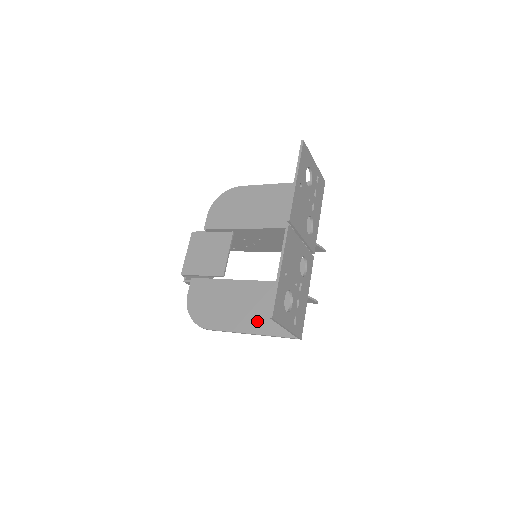
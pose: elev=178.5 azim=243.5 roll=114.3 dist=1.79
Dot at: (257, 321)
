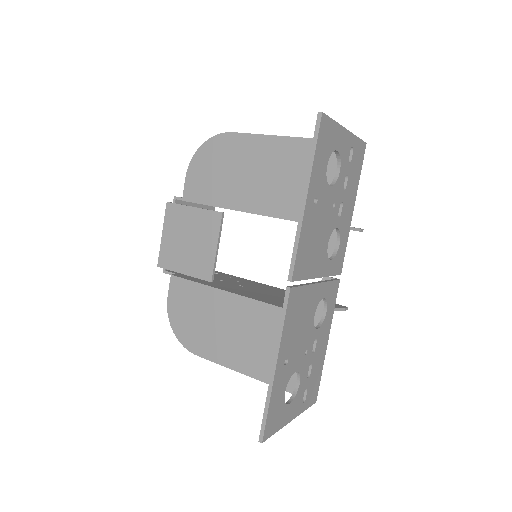
Dot at: (257, 361)
